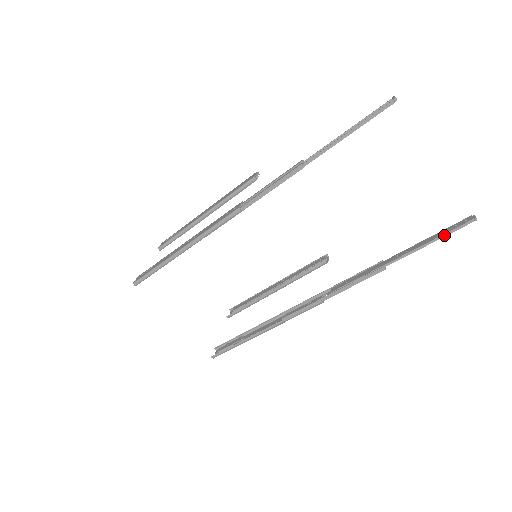
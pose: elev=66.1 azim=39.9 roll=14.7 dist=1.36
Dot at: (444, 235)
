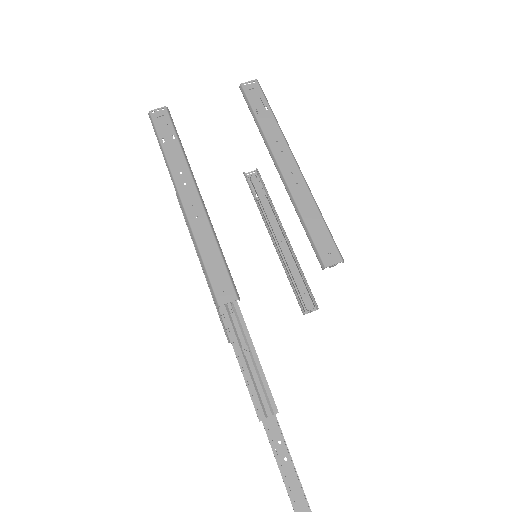
Dot at: (288, 495)
